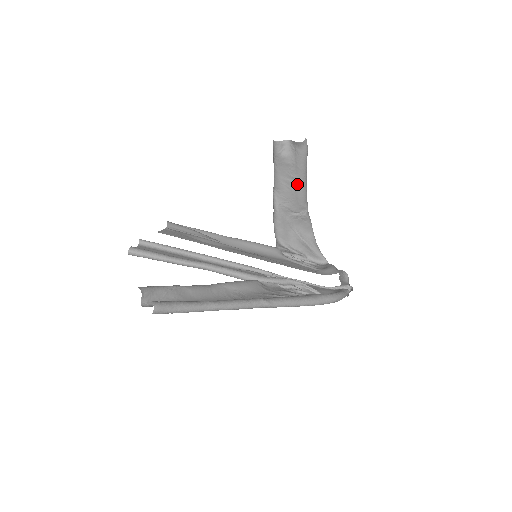
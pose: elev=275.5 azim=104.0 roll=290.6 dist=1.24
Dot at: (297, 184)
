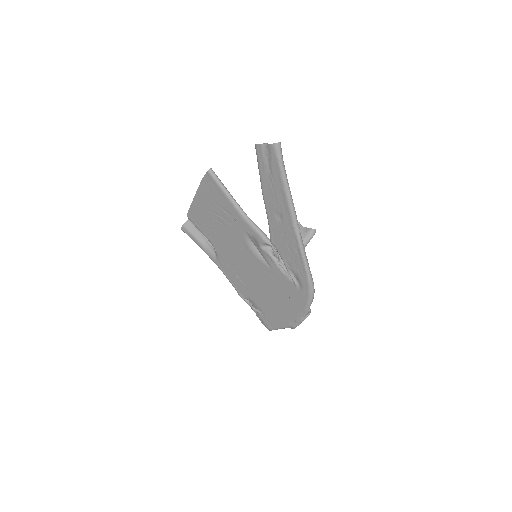
Dot at: occluded
